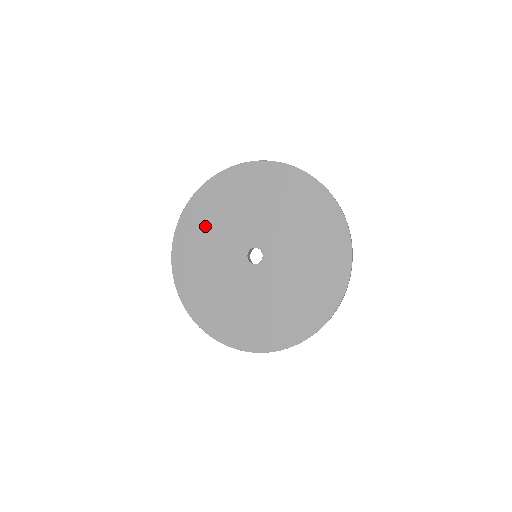
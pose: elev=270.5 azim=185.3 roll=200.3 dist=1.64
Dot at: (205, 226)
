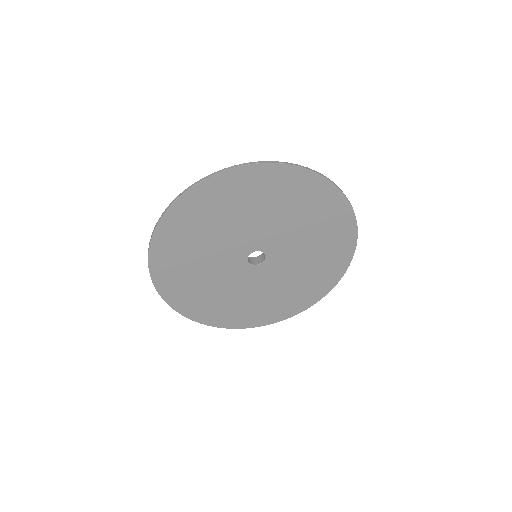
Dot at: (186, 256)
